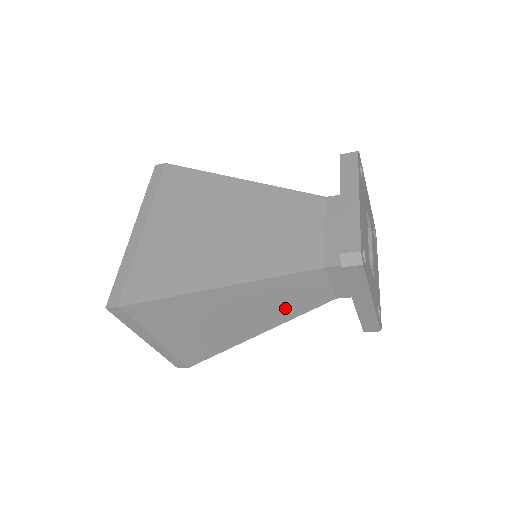
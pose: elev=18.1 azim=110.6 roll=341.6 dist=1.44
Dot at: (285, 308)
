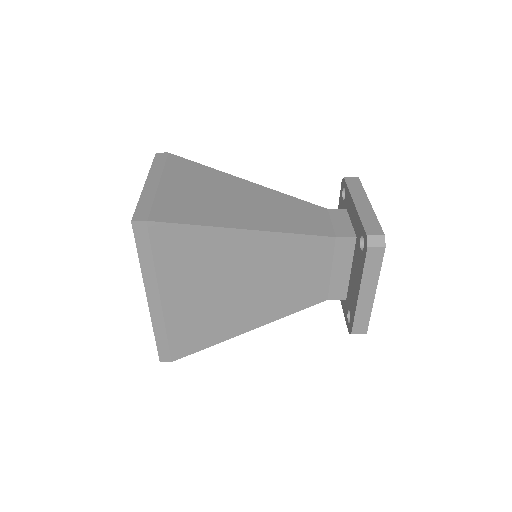
Dot at: occluded
